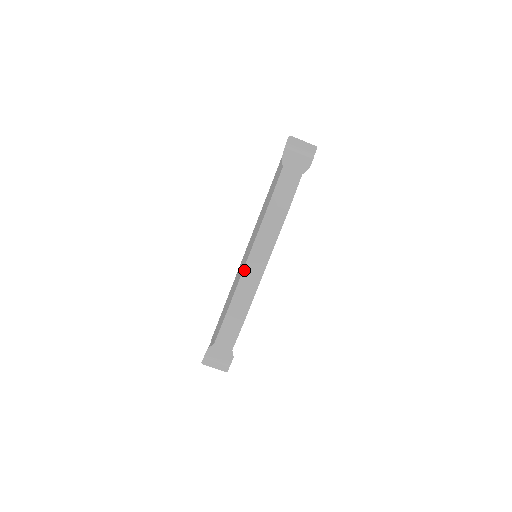
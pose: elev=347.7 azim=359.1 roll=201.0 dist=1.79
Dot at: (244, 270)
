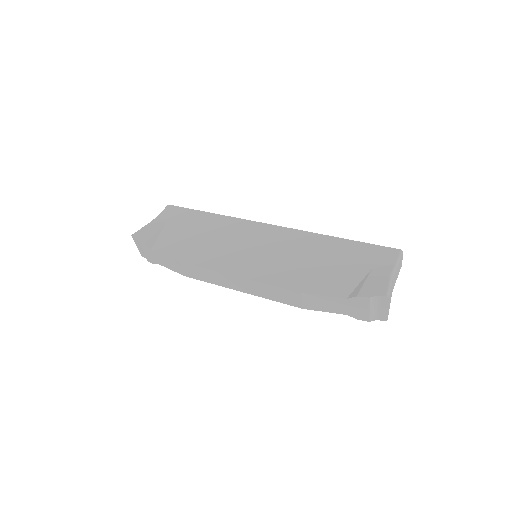
Dot at: (225, 274)
